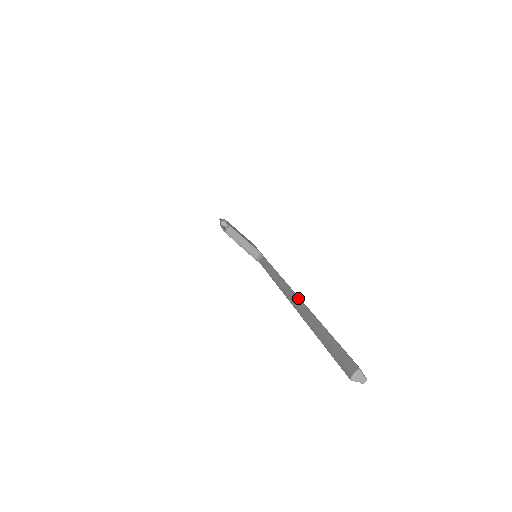
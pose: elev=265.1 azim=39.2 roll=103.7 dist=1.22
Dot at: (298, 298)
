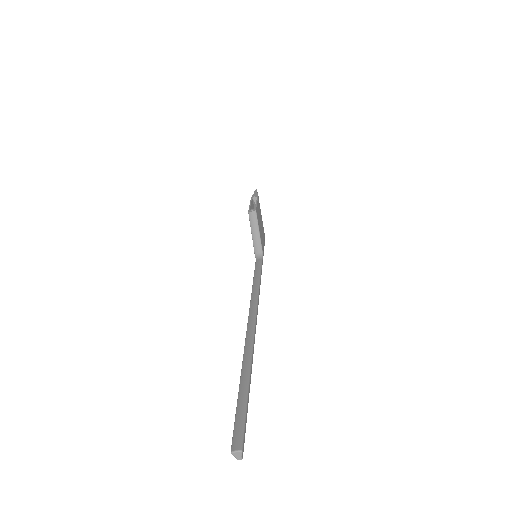
Dot at: (253, 335)
